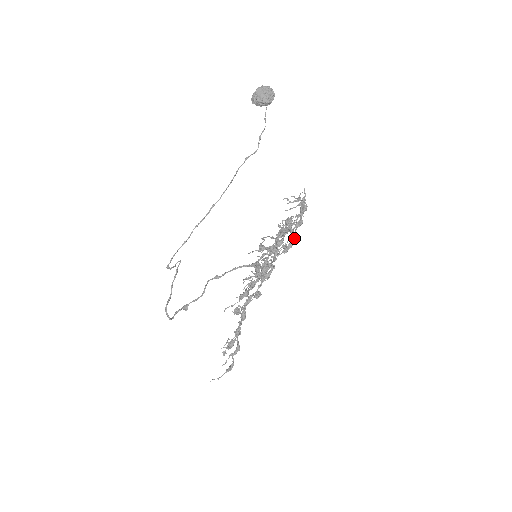
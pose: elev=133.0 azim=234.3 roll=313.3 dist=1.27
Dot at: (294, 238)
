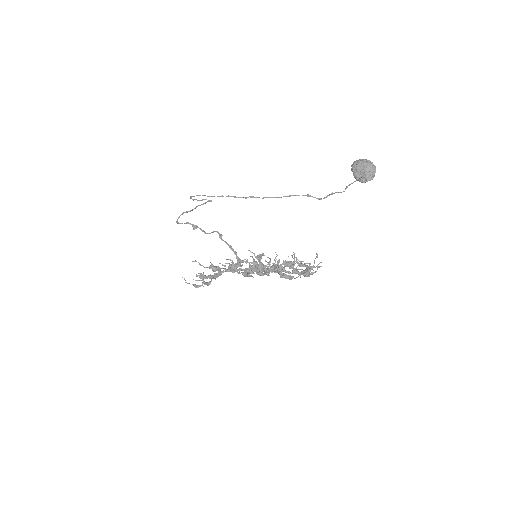
Dot at: (297, 277)
